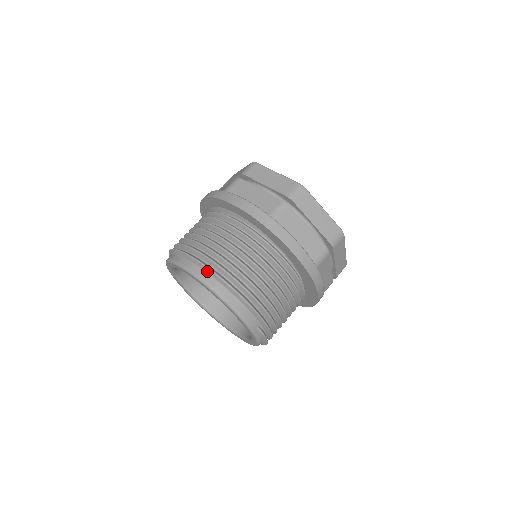
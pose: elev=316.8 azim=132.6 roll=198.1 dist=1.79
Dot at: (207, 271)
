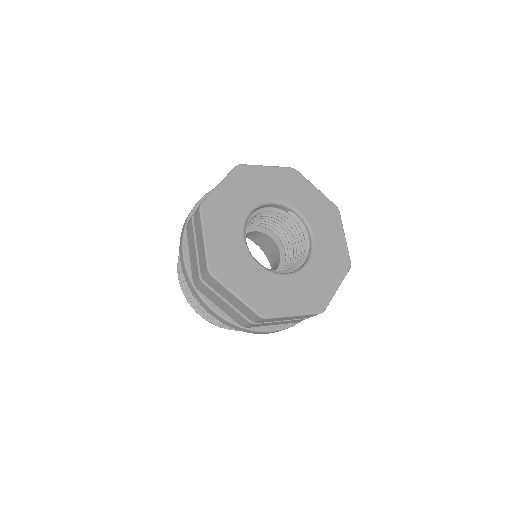
Dot at: (211, 321)
